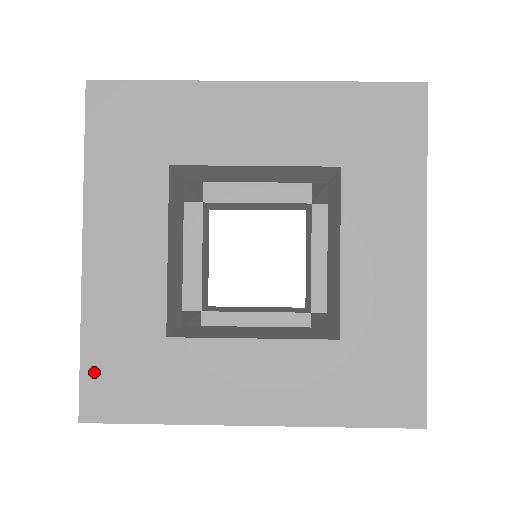
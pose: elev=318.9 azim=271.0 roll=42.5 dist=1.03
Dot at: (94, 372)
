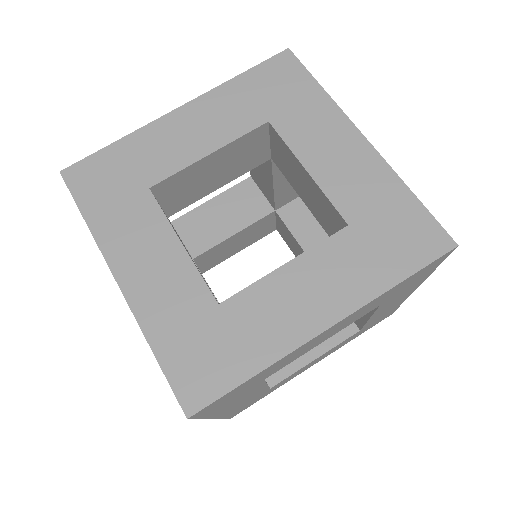
Dot at: (177, 368)
